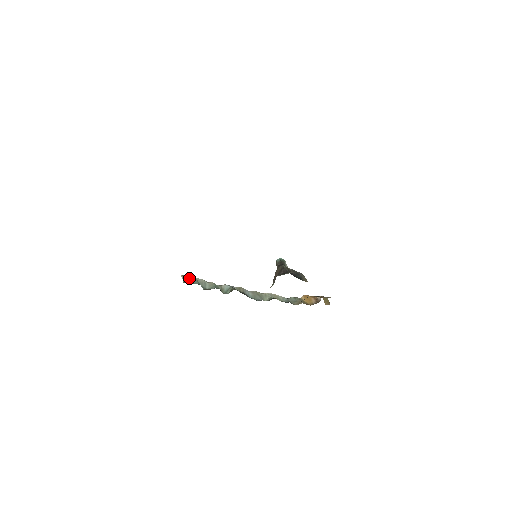
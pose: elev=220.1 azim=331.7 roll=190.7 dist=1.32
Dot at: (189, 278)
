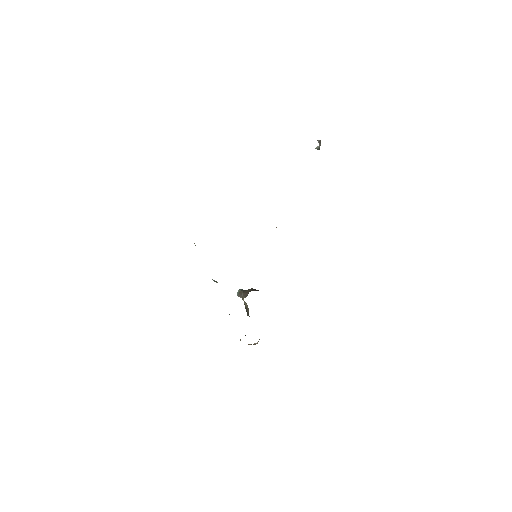
Dot at: occluded
